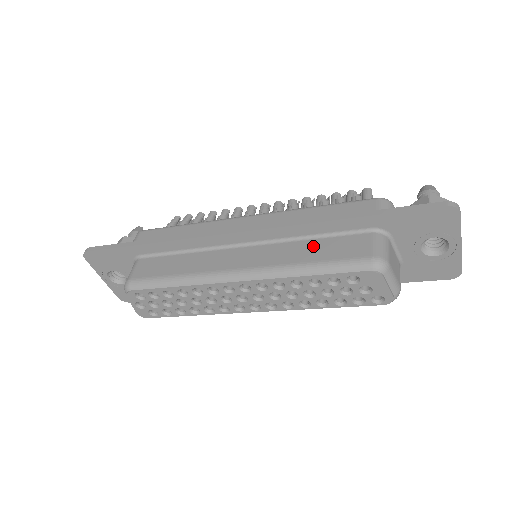
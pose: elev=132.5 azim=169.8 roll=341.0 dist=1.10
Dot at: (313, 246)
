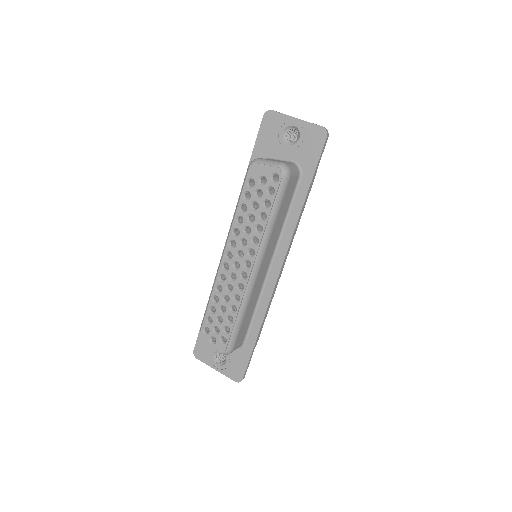
Dot at: occluded
